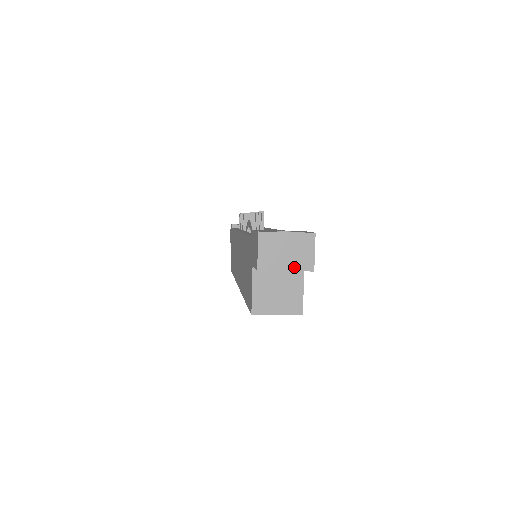
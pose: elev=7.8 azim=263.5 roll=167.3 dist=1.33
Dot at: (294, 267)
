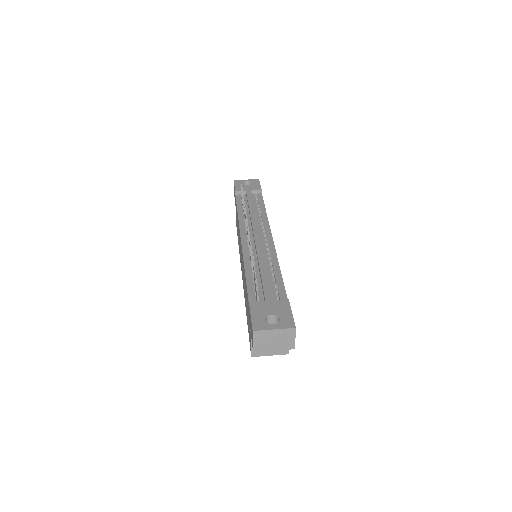
Dot at: (280, 348)
